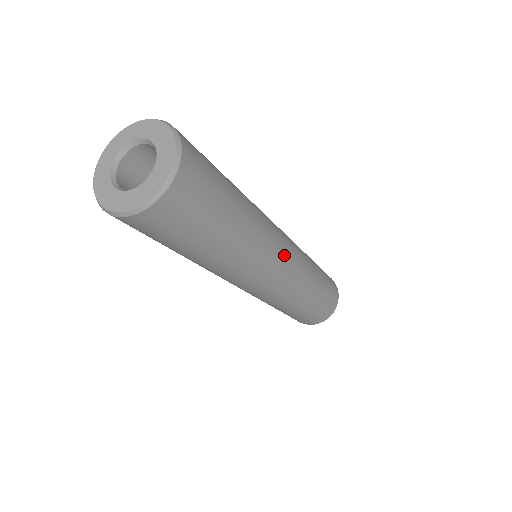
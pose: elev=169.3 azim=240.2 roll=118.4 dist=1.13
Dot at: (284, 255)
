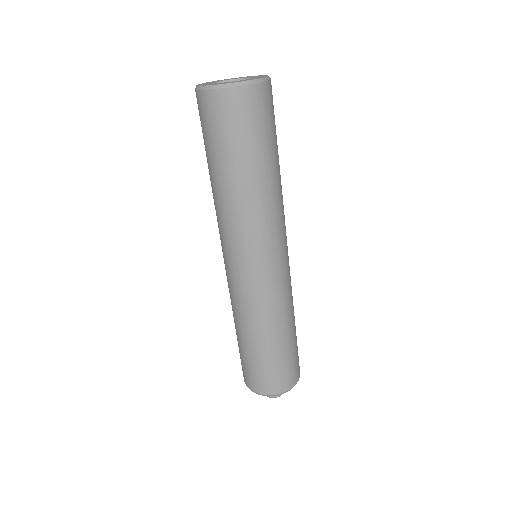
Dot at: (287, 246)
